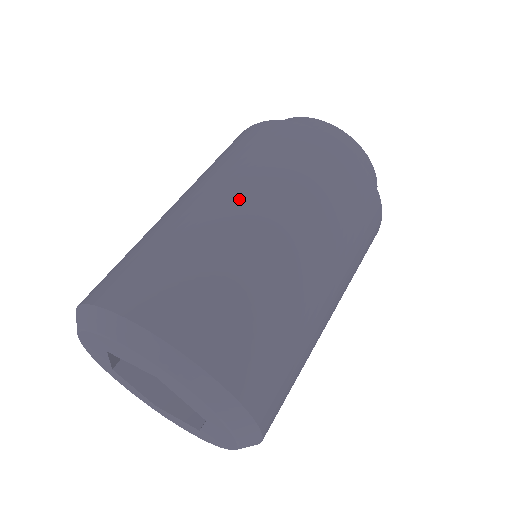
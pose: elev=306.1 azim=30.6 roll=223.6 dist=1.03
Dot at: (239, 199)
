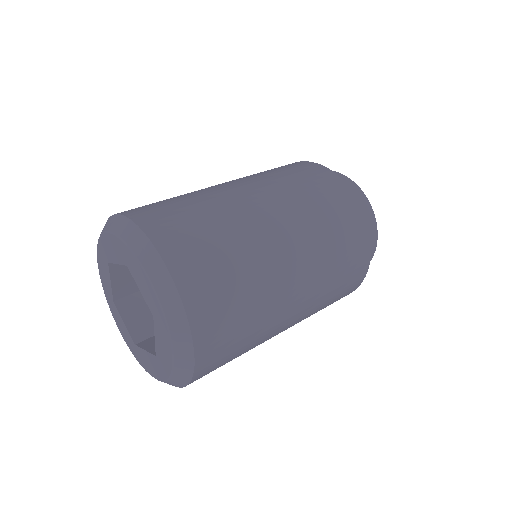
Dot at: (236, 183)
